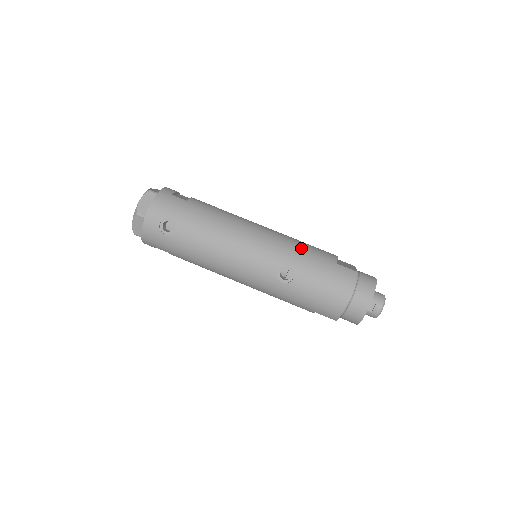
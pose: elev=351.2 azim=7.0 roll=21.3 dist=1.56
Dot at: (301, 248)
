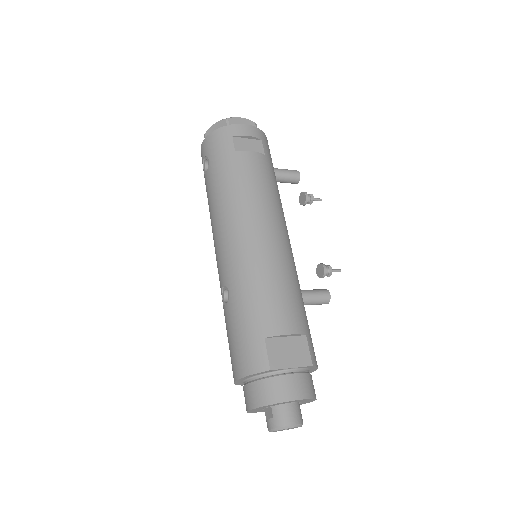
Dot at: (257, 288)
